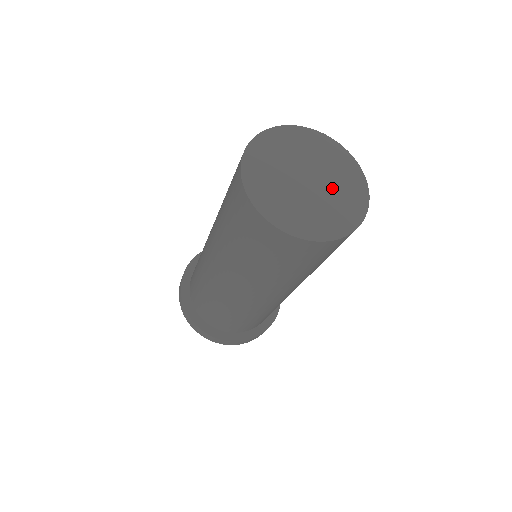
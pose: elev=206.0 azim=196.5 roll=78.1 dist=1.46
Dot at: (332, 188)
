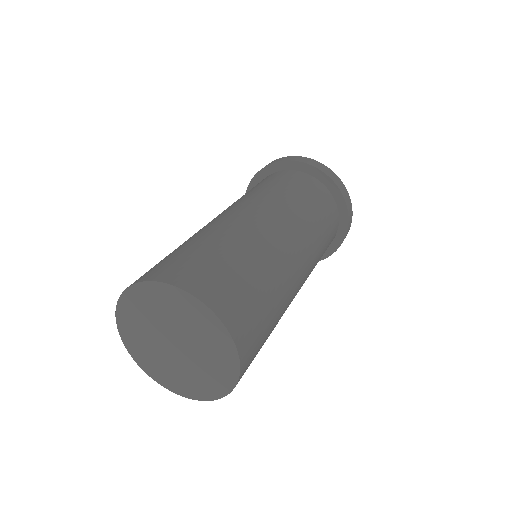
Dot at: (197, 344)
